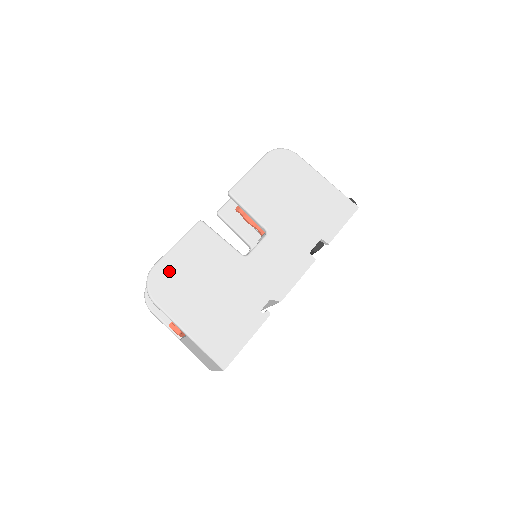
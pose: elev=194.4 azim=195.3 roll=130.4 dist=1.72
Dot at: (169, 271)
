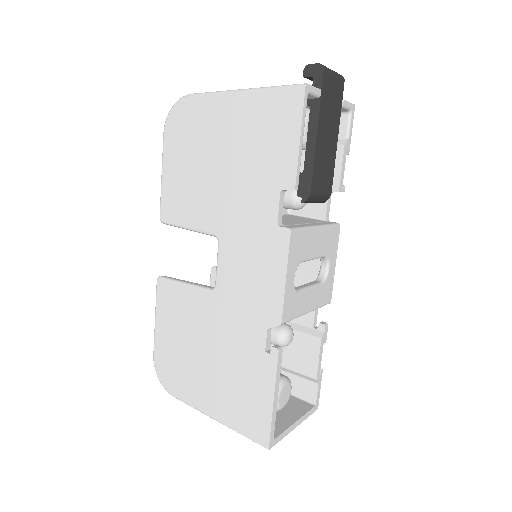
Dot at: (165, 355)
